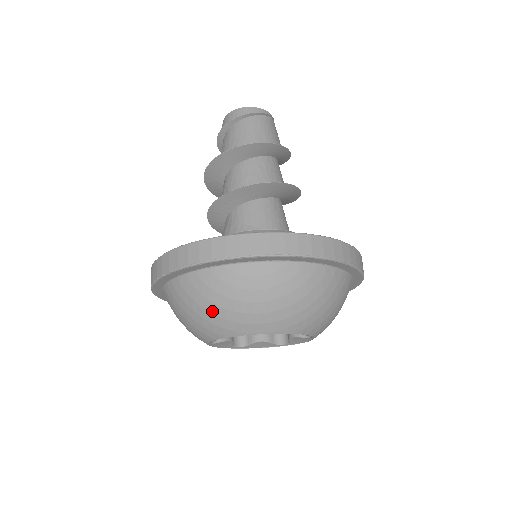
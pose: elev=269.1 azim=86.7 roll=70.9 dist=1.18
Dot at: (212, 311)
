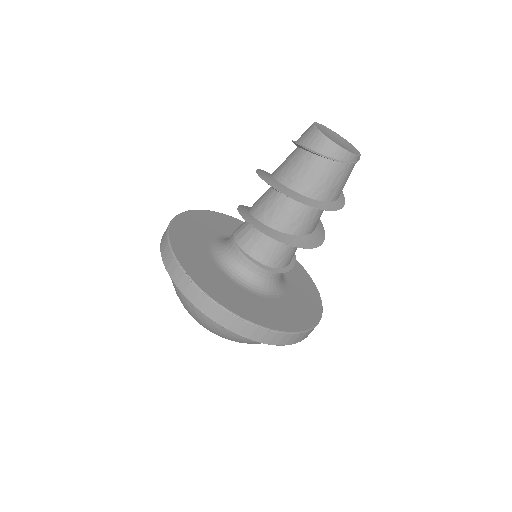
Dot at: (205, 325)
